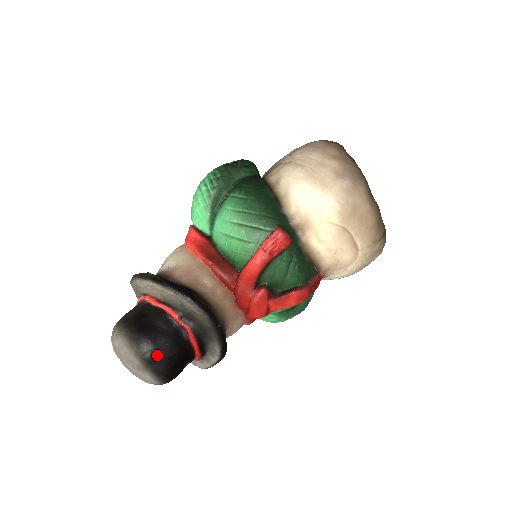
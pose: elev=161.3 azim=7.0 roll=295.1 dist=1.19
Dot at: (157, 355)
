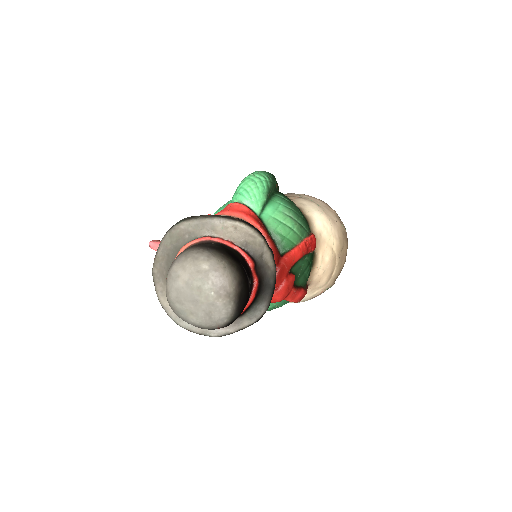
Dot at: (246, 289)
